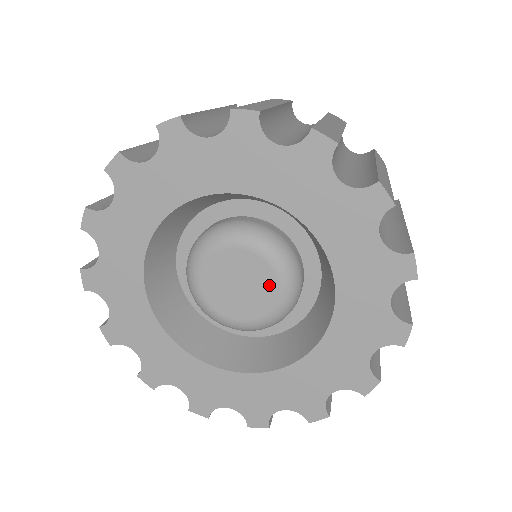
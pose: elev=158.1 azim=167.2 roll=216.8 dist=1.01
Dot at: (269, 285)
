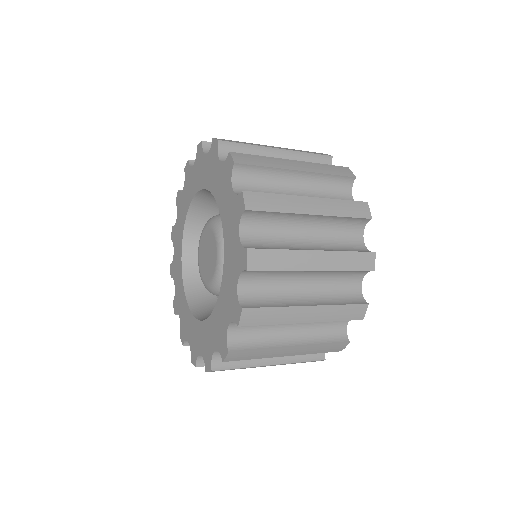
Dot at: (213, 267)
